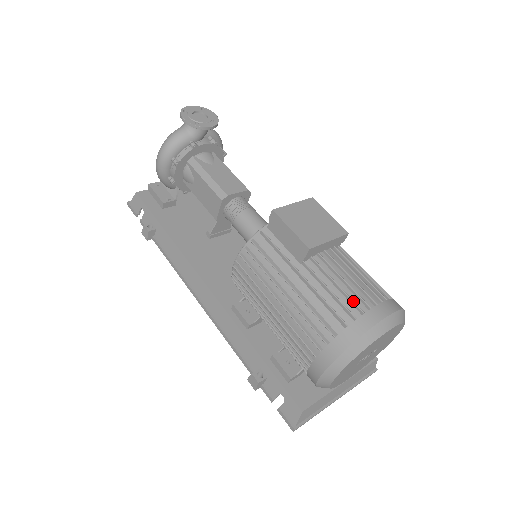
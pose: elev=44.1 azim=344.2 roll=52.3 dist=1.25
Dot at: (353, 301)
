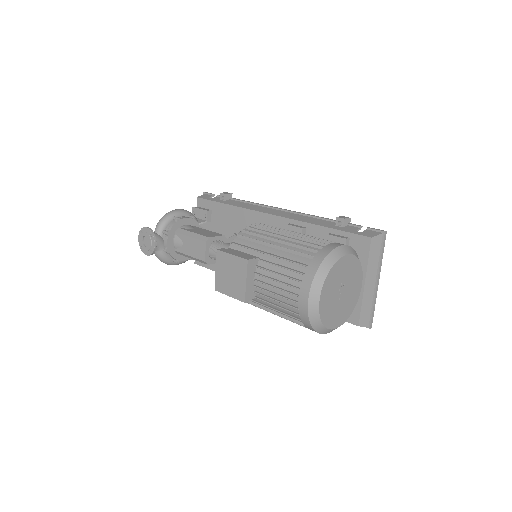
Dot at: (289, 306)
